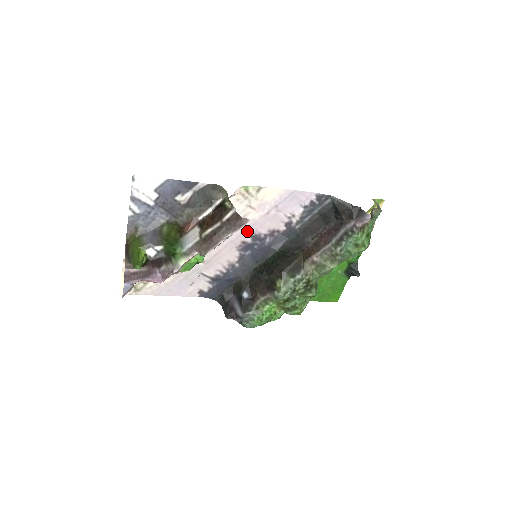
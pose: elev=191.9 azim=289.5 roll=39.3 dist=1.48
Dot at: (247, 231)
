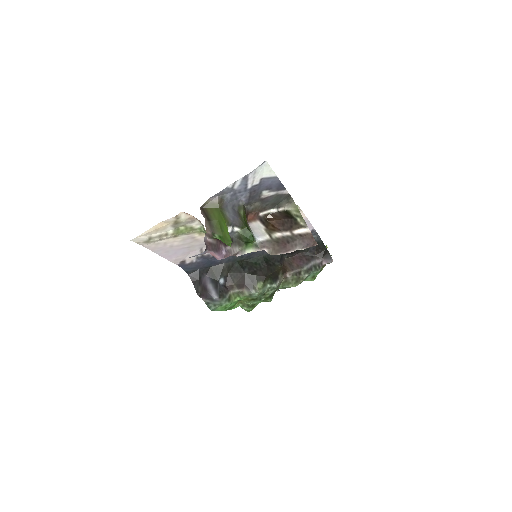
Dot at: occluded
